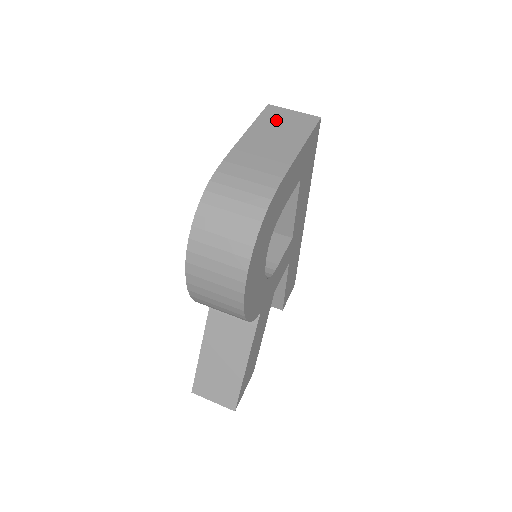
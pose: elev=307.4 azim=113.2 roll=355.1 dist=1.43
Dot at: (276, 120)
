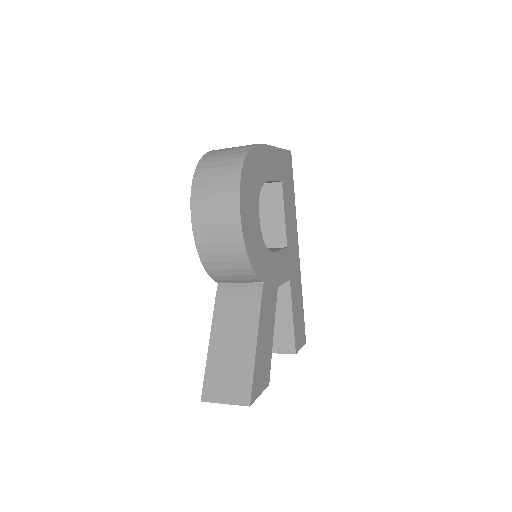
Dot at: occluded
